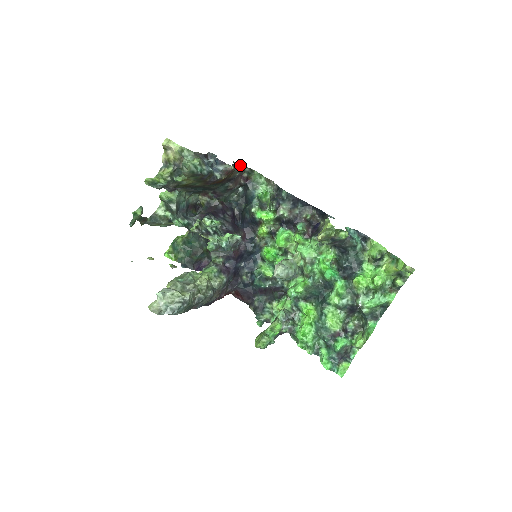
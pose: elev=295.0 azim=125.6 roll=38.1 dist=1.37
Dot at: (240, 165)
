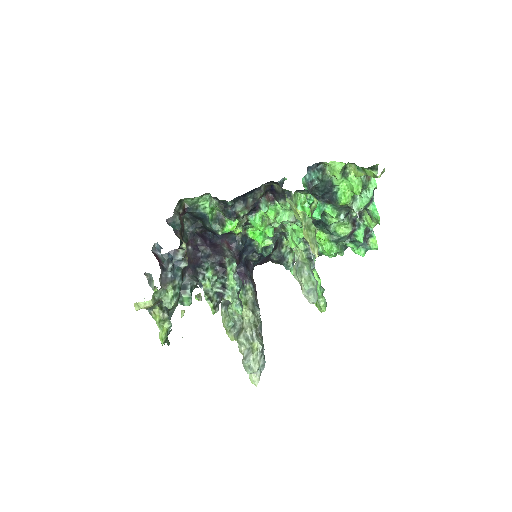
Dot at: (173, 217)
